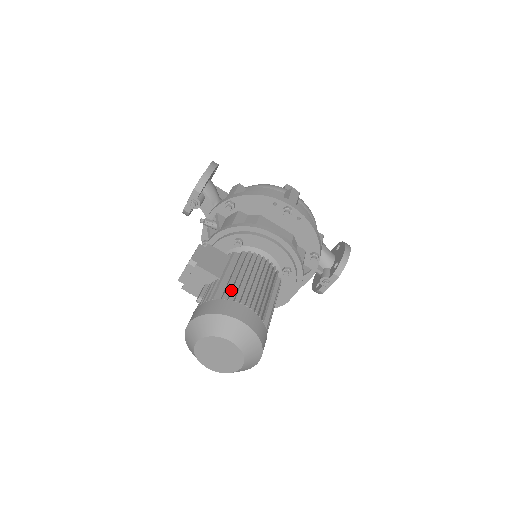
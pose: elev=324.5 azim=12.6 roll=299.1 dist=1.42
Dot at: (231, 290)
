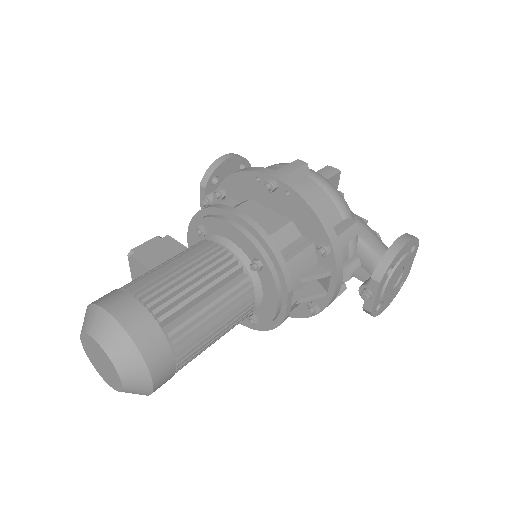
Dot at: occluded
